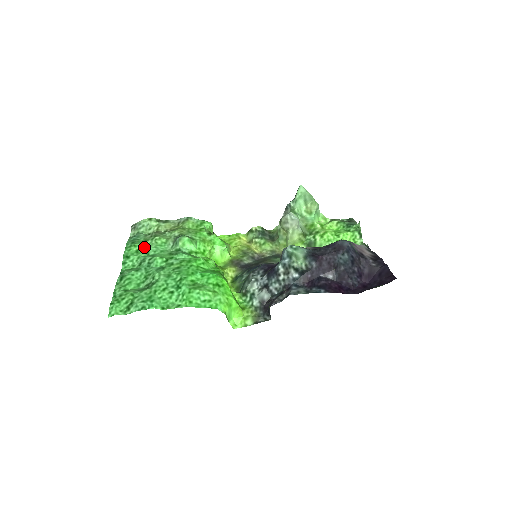
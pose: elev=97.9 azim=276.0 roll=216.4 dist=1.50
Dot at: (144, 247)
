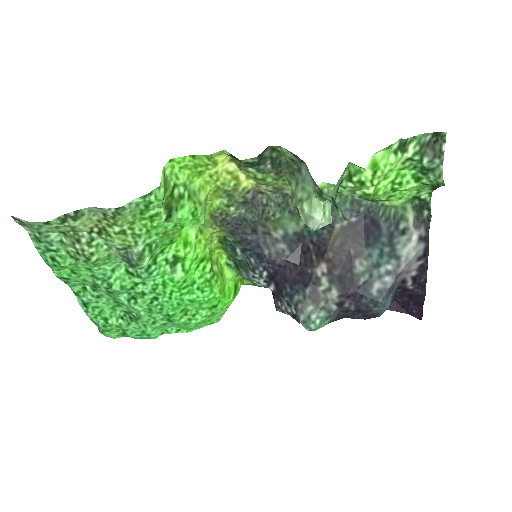
Dot at: (80, 268)
